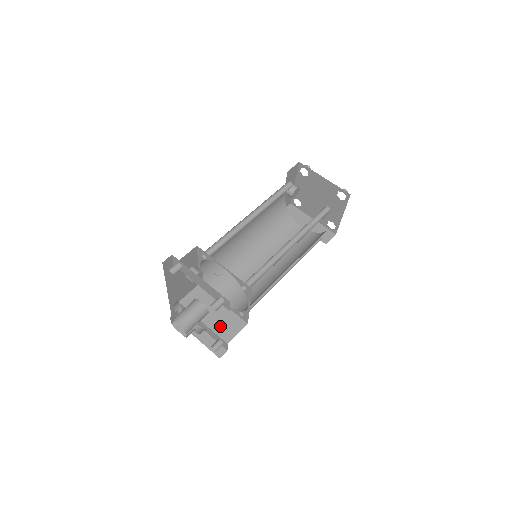
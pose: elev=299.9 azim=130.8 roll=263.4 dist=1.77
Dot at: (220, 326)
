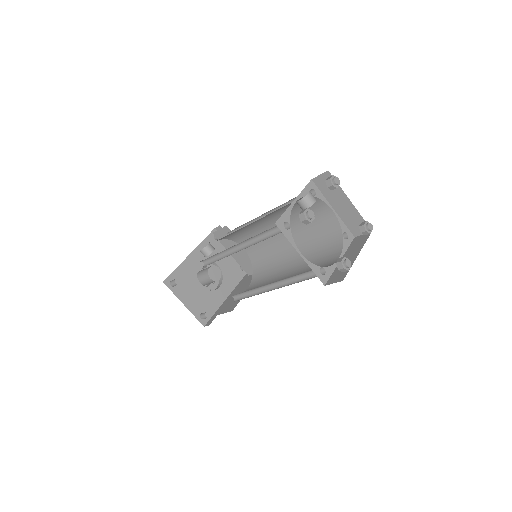
Dot at: (243, 263)
